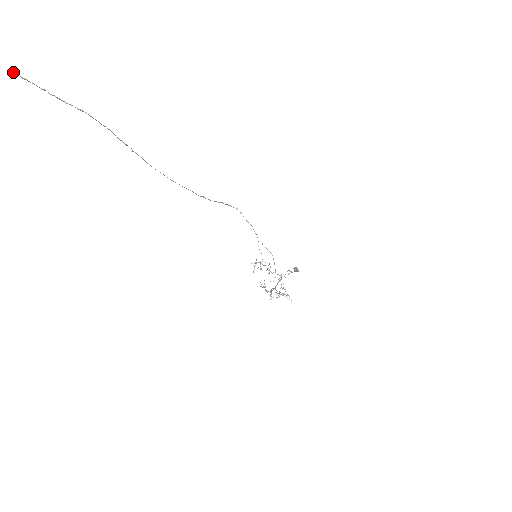
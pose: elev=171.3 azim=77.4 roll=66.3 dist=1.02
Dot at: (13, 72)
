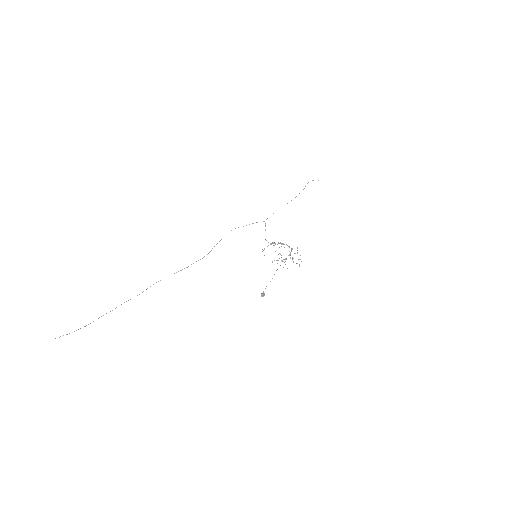
Dot at: occluded
